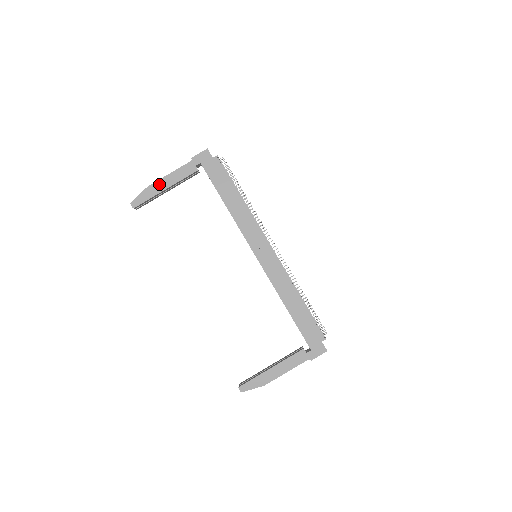
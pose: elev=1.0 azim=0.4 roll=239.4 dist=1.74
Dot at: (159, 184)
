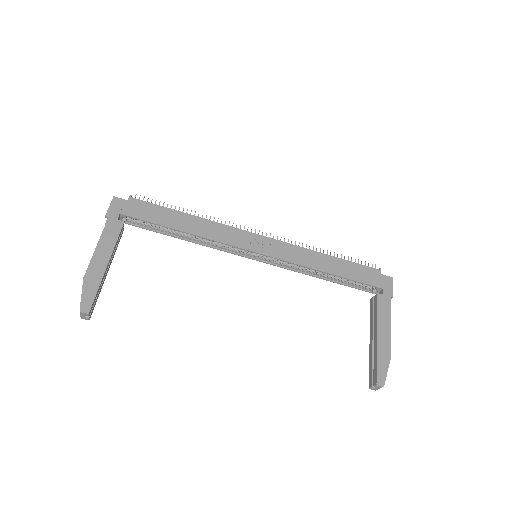
Dot at: (94, 265)
